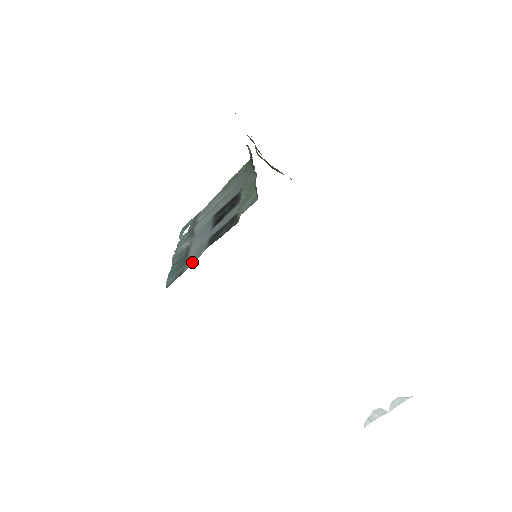
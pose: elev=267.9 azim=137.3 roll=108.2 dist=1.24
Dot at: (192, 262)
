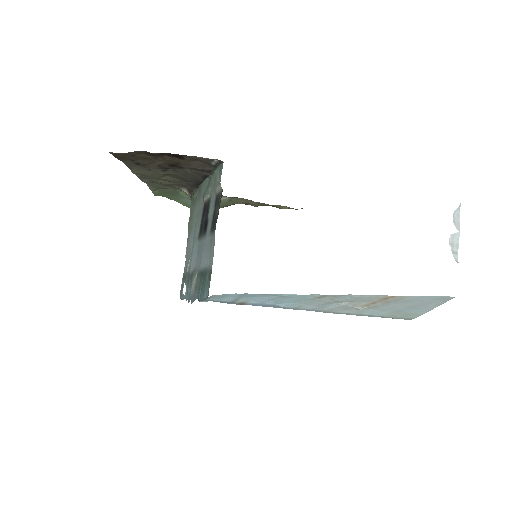
Dot at: (212, 256)
